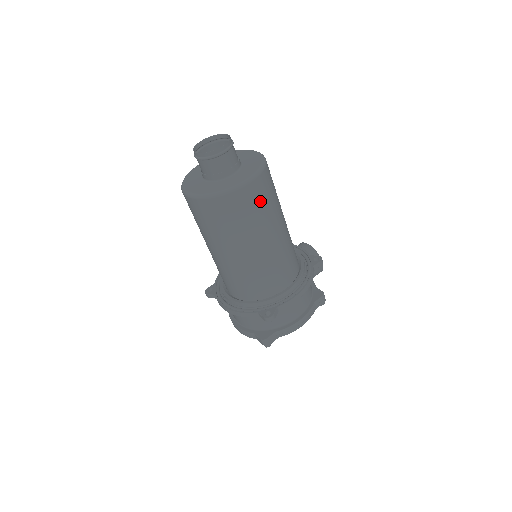
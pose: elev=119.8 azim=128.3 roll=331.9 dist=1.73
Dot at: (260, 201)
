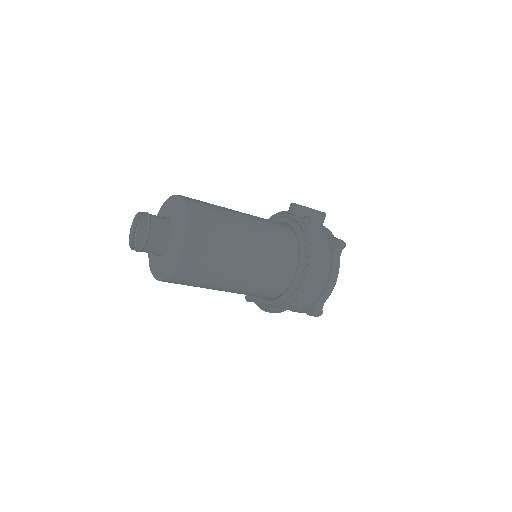
Dot at: (207, 246)
